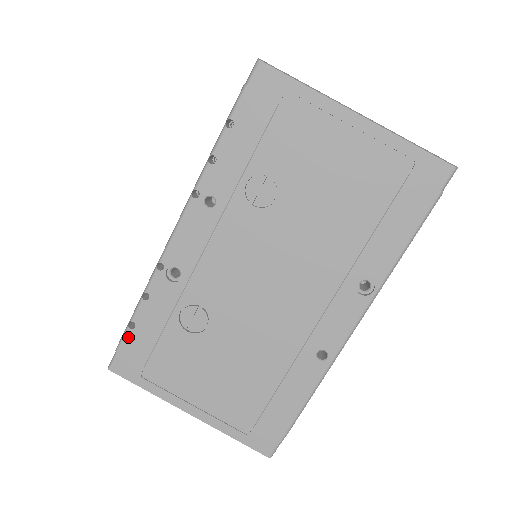
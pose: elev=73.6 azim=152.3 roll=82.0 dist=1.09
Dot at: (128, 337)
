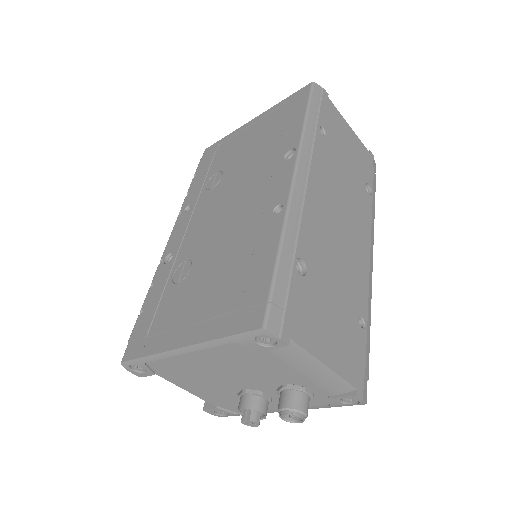
Dot at: (137, 323)
